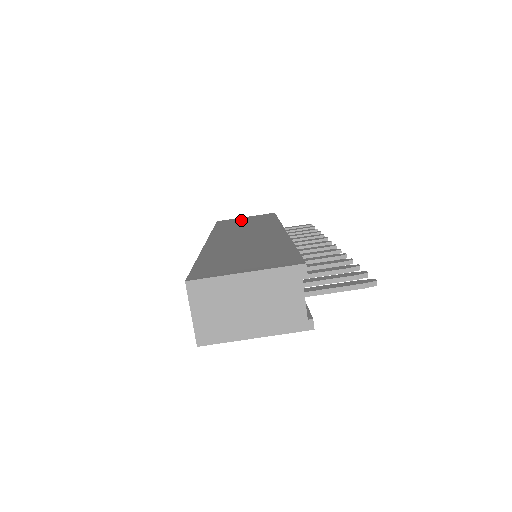
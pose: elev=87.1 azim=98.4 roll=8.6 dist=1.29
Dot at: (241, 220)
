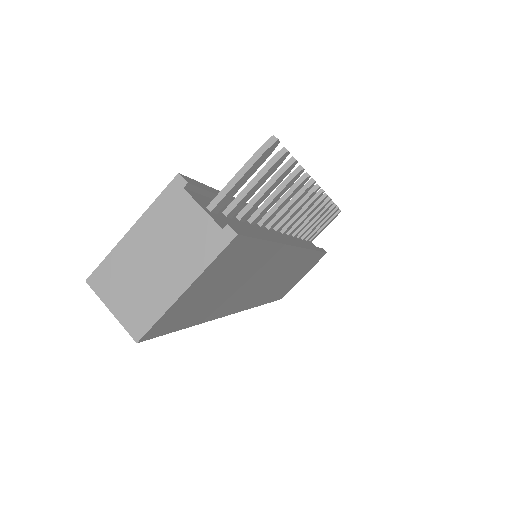
Dot at: occluded
